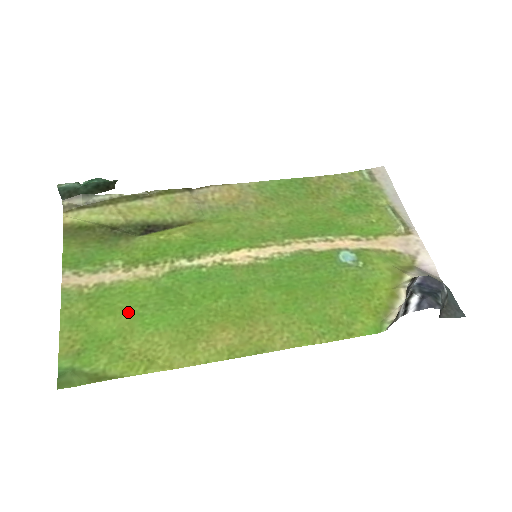
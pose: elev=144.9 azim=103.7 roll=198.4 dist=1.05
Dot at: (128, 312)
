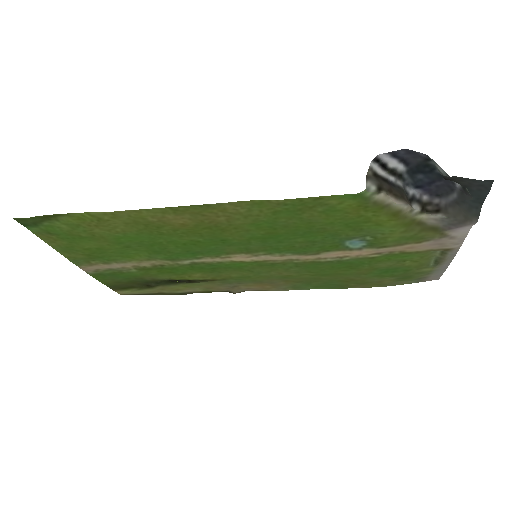
Dot at: (112, 246)
